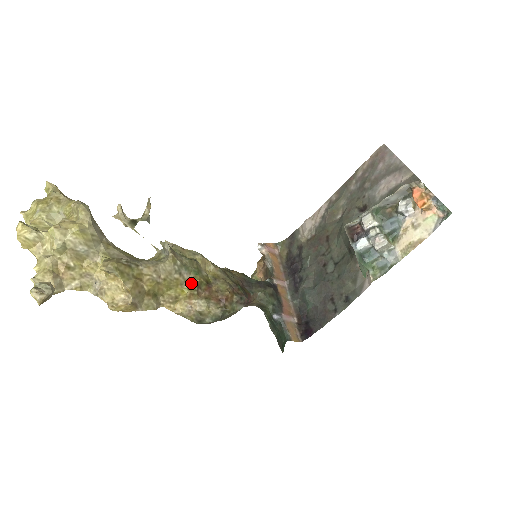
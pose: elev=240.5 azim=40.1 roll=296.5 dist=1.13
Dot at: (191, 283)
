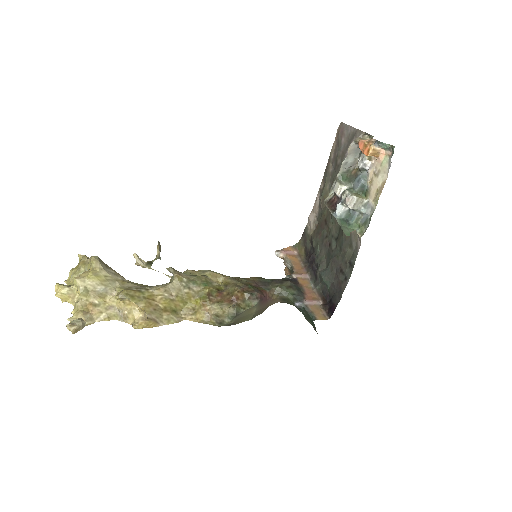
Dot at: (202, 293)
